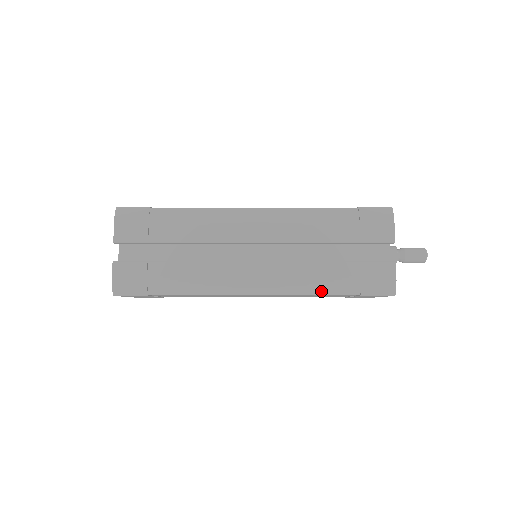
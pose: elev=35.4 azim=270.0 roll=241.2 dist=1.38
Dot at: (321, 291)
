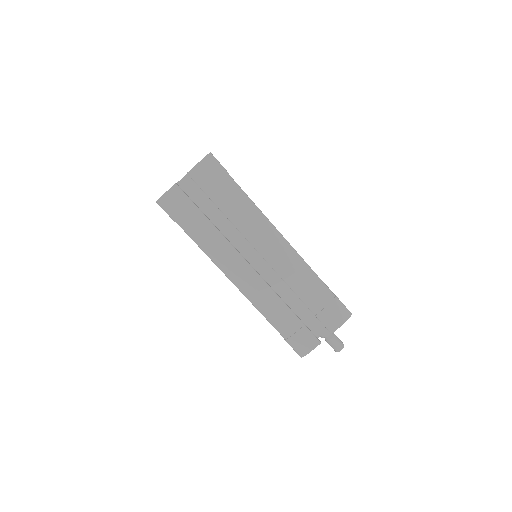
Dot at: (268, 317)
